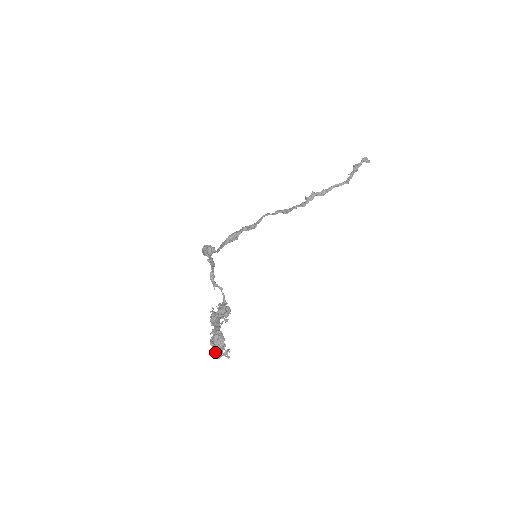
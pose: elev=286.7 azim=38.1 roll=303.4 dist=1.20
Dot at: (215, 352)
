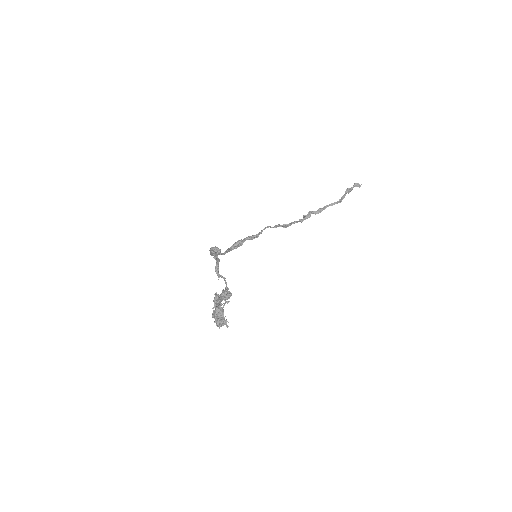
Dot at: (216, 322)
